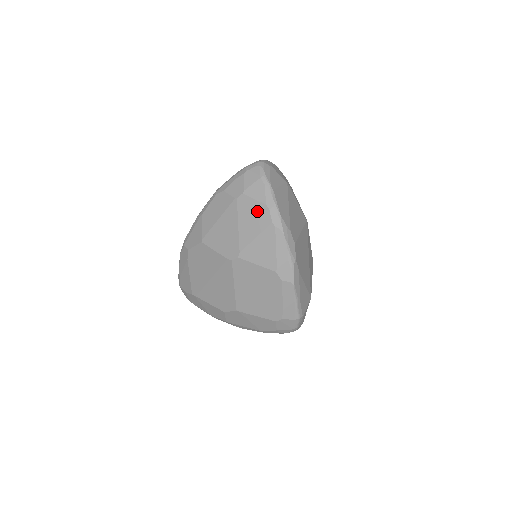
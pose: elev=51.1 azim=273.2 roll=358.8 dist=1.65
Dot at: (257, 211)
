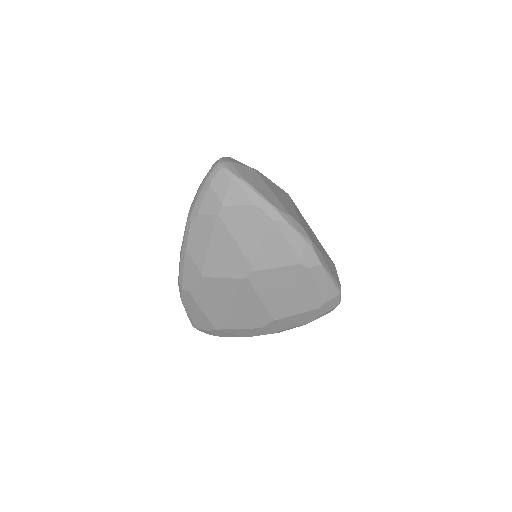
Dot at: (248, 216)
